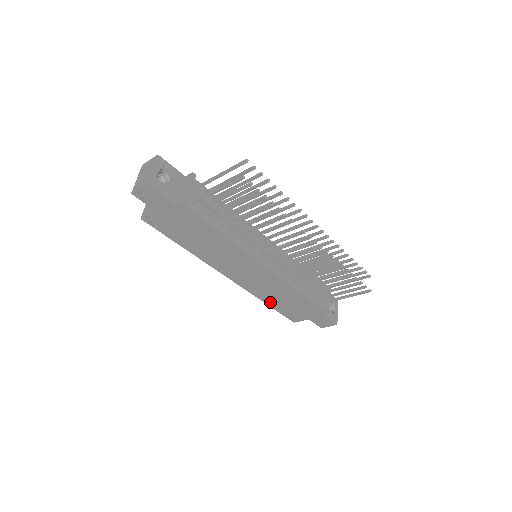
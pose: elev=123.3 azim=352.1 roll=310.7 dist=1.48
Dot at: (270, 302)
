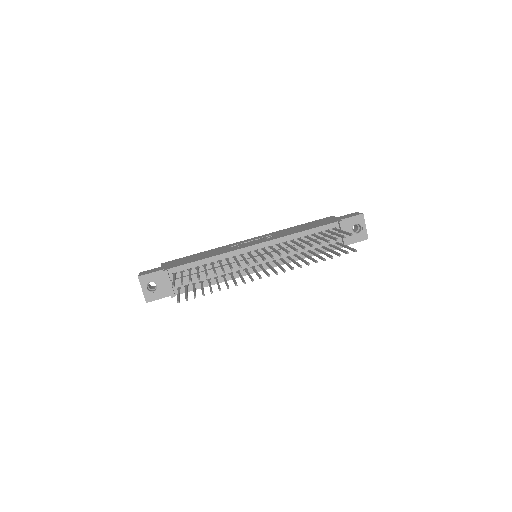
Dot at: occluded
